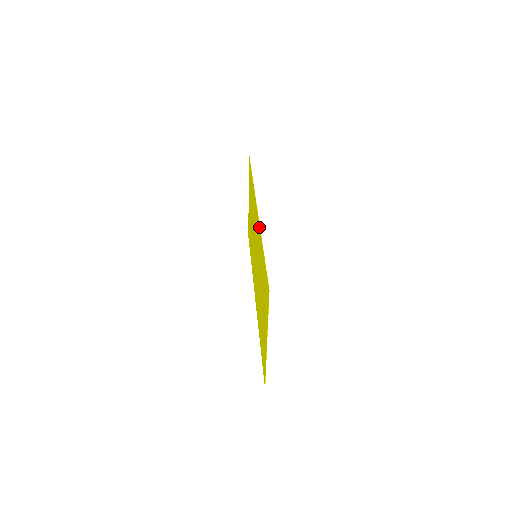
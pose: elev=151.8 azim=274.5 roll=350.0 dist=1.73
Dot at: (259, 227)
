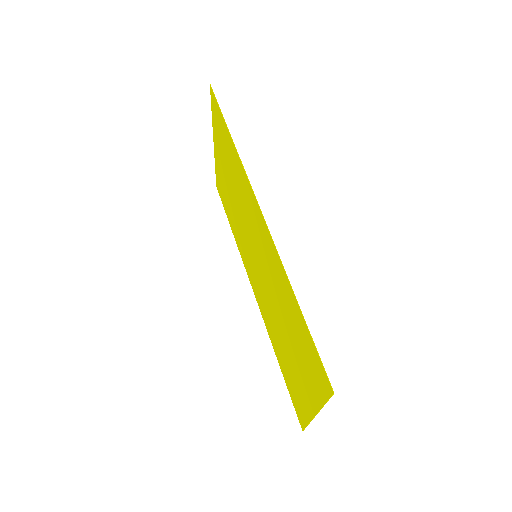
Dot at: (275, 252)
